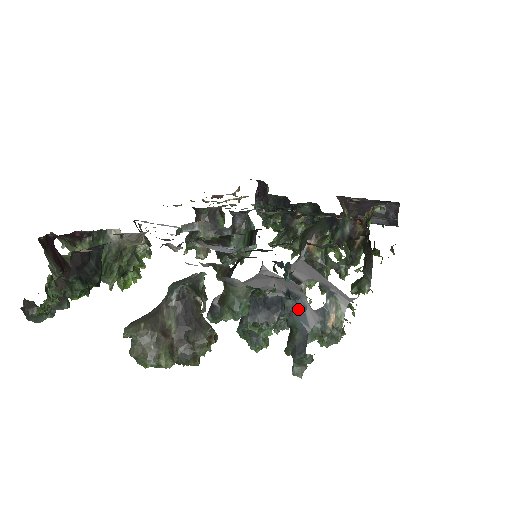
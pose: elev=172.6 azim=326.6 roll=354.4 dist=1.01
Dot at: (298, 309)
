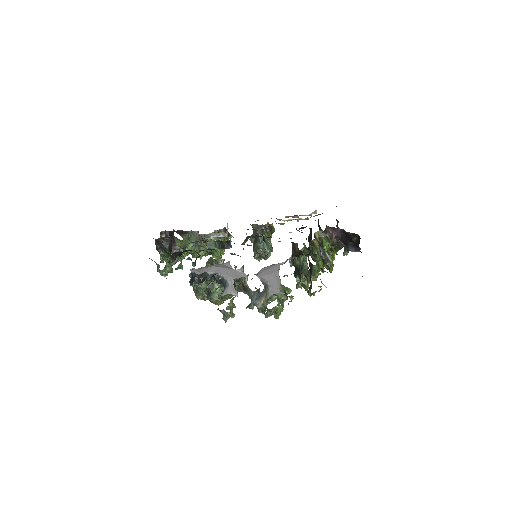
Dot at: (225, 285)
